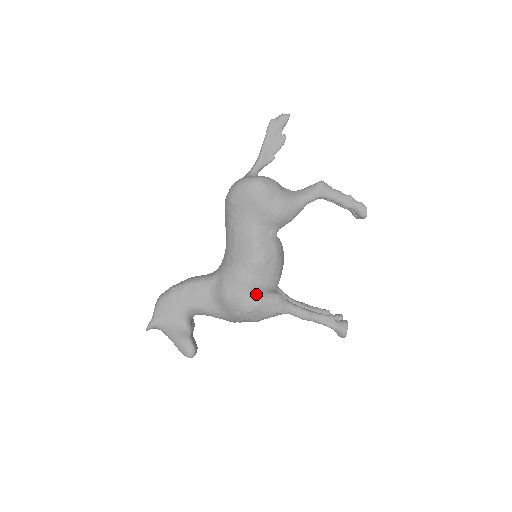
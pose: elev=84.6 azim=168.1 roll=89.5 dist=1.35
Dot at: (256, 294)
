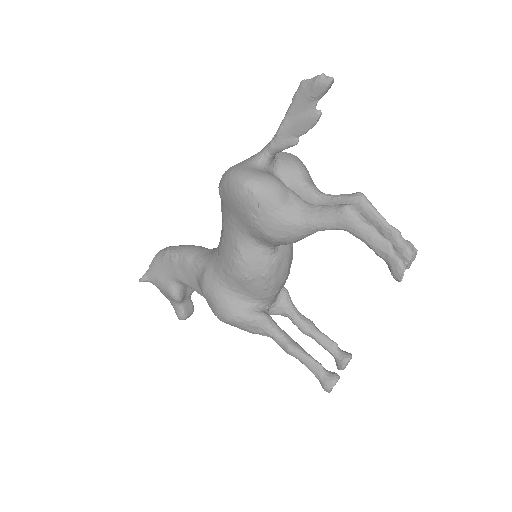
Dot at: (231, 308)
